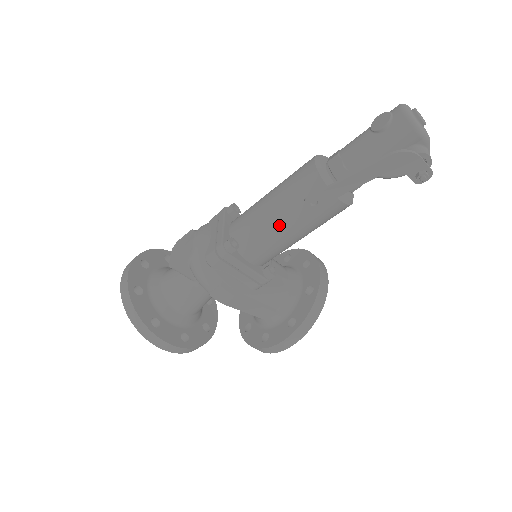
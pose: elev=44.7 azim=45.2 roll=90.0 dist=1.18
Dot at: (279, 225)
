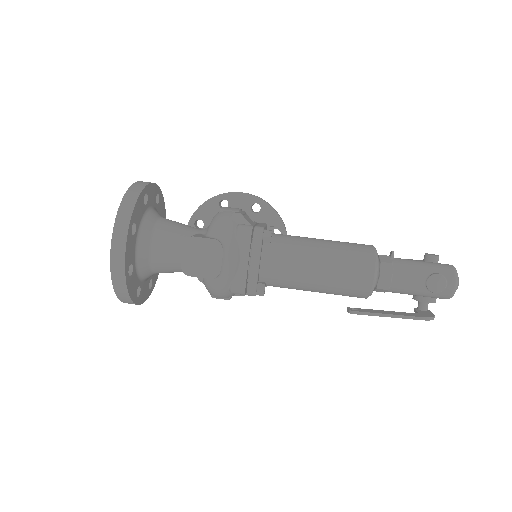
Dot at: (310, 290)
